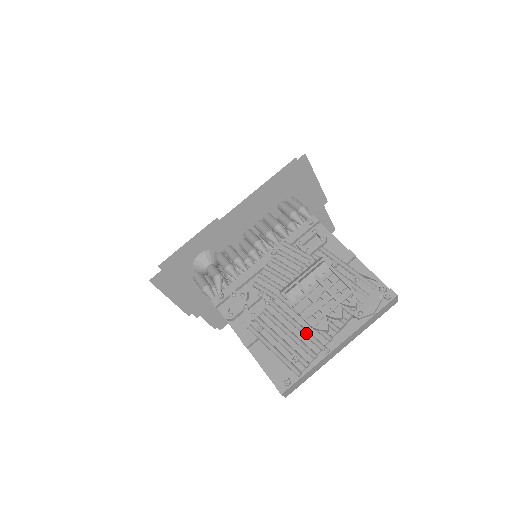
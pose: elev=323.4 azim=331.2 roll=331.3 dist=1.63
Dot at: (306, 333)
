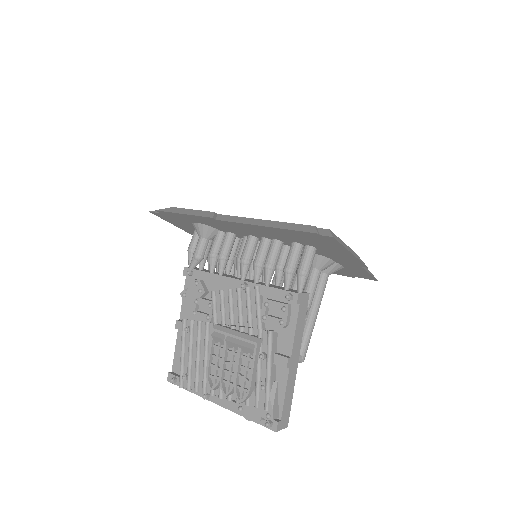
Dot at: (203, 372)
